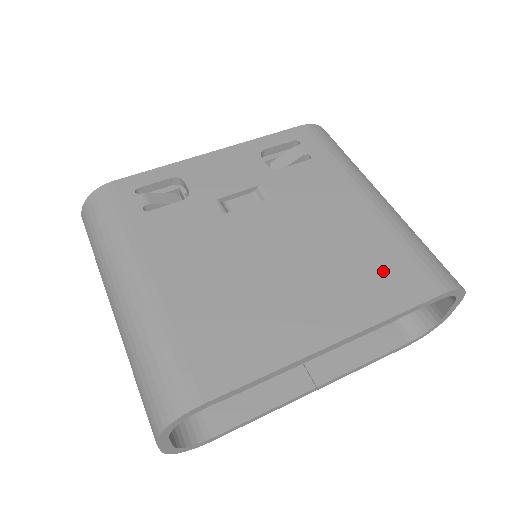
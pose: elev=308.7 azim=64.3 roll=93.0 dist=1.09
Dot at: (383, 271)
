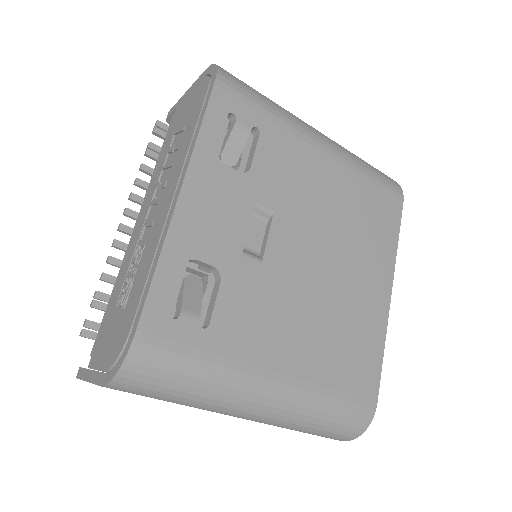
Dot at: (374, 214)
